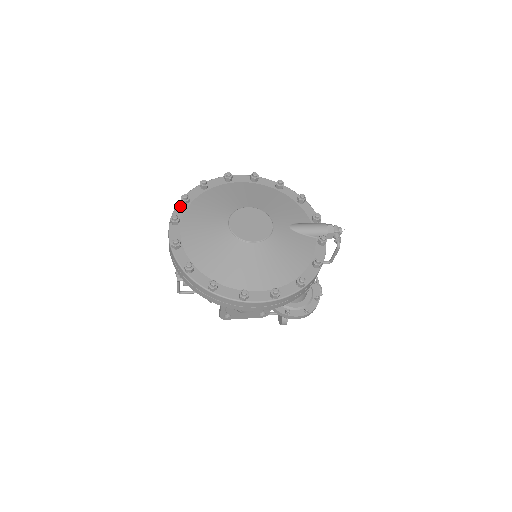
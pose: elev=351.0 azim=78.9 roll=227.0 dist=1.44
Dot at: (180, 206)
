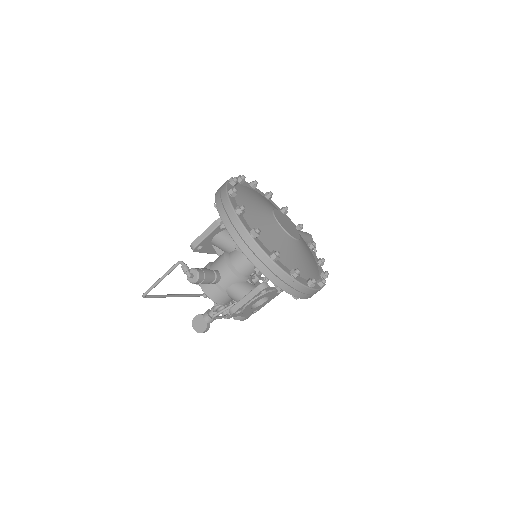
Dot at: (231, 198)
